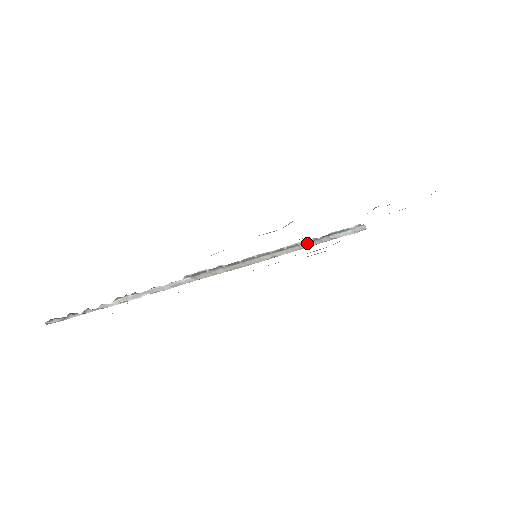
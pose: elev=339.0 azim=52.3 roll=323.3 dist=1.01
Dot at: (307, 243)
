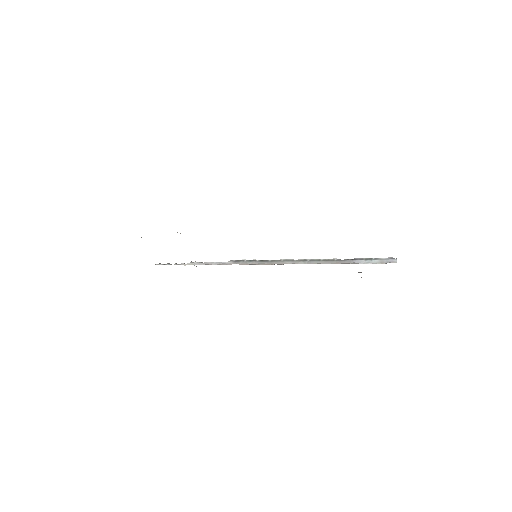
Dot at: (329, 261)
